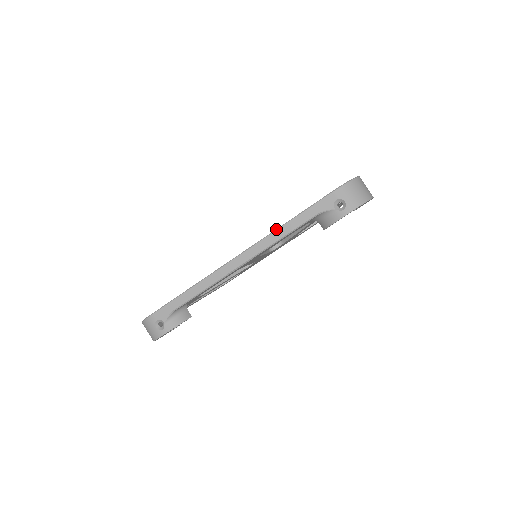
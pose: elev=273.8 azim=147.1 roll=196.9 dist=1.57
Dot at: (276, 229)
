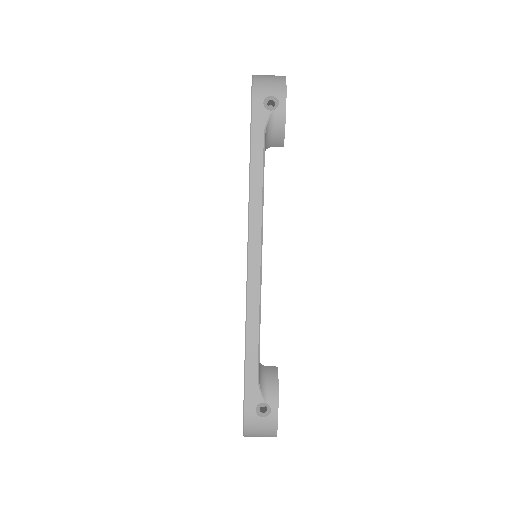
Dot at: occluded
